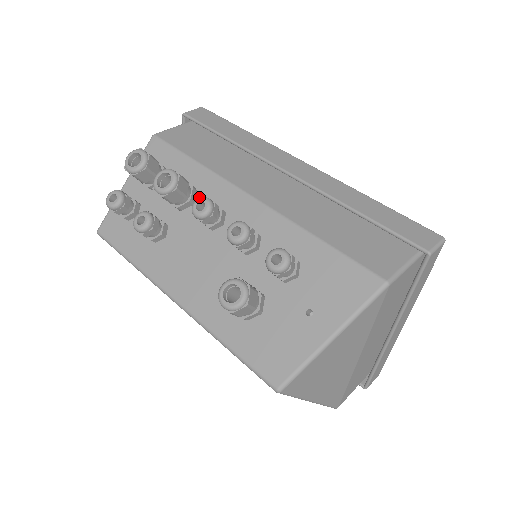
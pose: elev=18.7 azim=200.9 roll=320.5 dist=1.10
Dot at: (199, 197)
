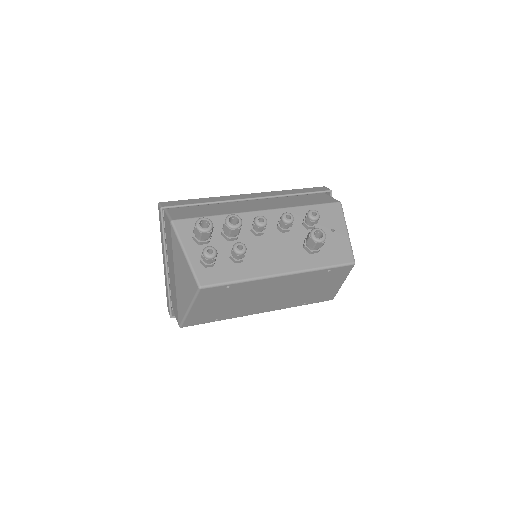
Dot at: occluded
